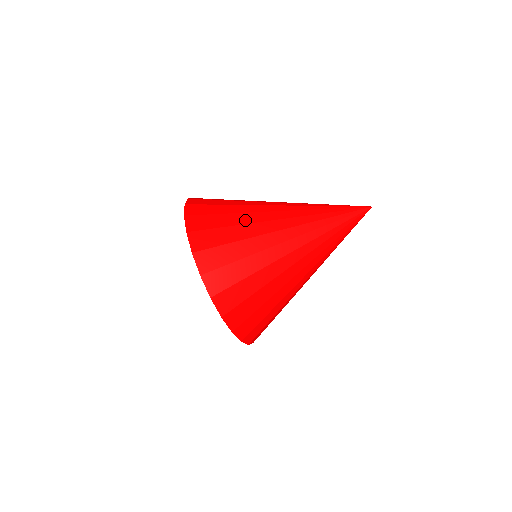
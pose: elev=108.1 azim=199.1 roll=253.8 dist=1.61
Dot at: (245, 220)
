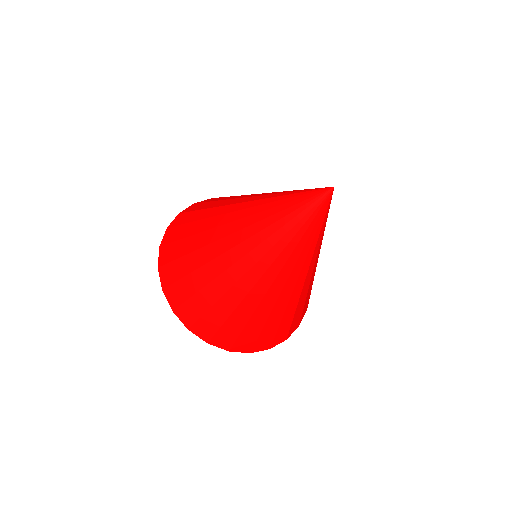
Dot at: (218, 204)
